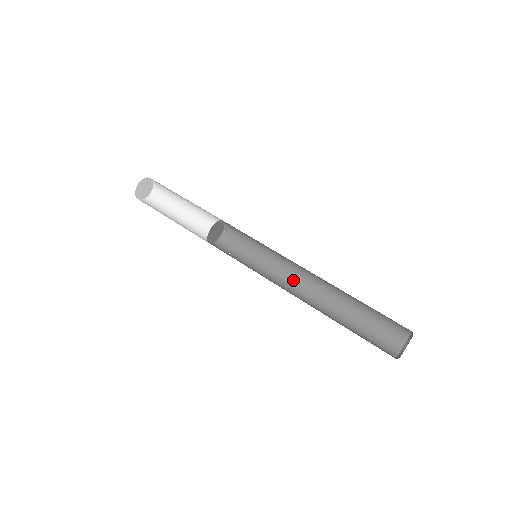
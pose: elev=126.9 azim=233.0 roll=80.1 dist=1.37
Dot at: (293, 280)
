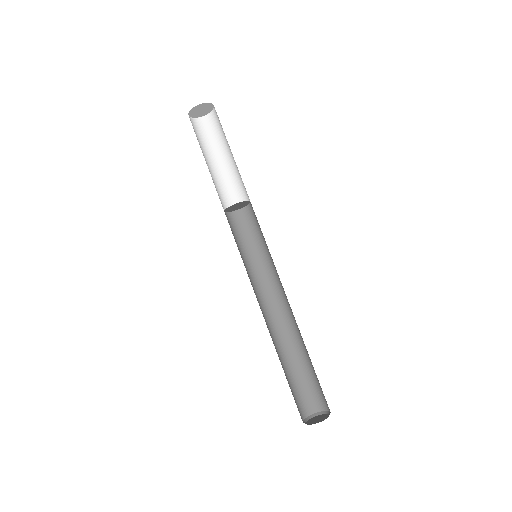
Dot at: (265, 299)
